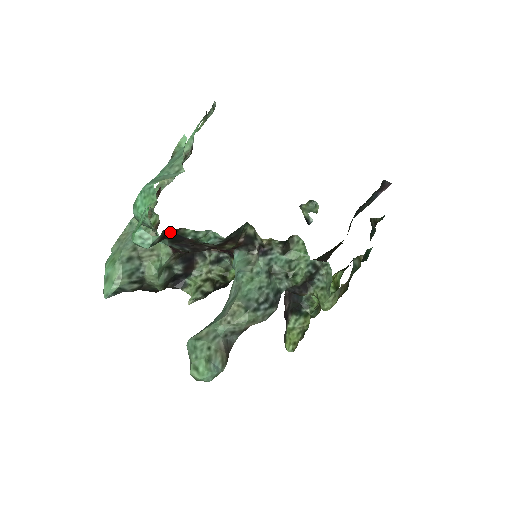
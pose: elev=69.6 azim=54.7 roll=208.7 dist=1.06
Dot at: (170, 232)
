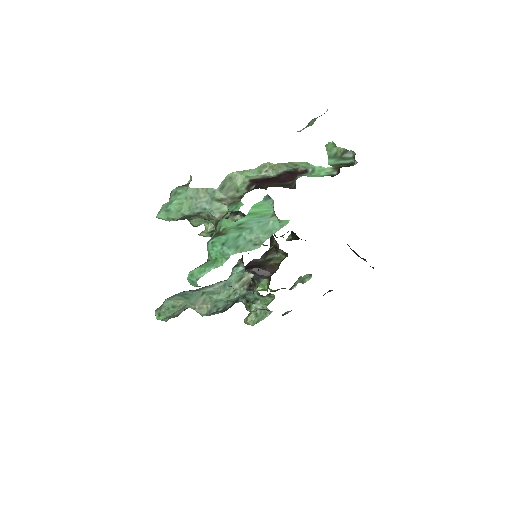
Dot at: occluded
